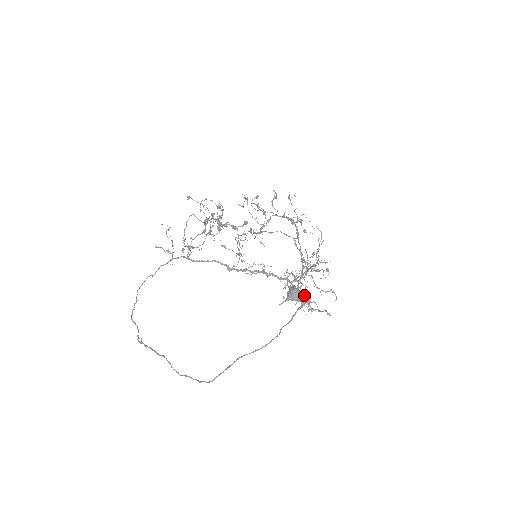
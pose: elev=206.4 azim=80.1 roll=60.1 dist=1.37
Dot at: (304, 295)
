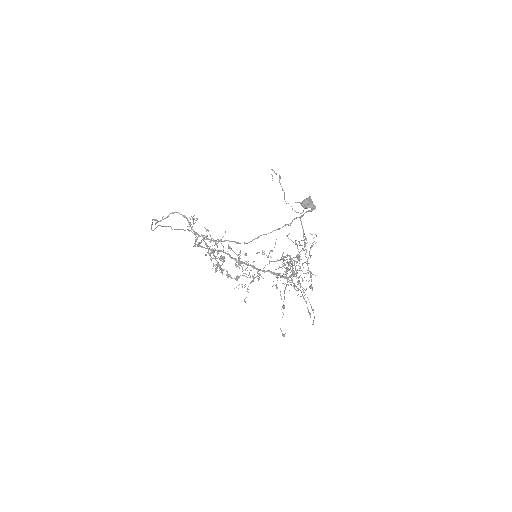
Dot at: (299, 261)
